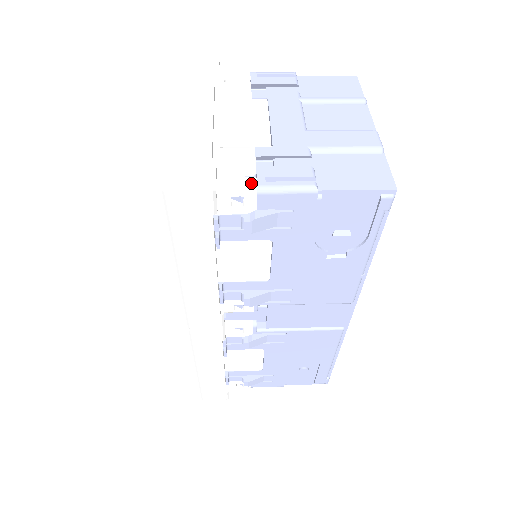
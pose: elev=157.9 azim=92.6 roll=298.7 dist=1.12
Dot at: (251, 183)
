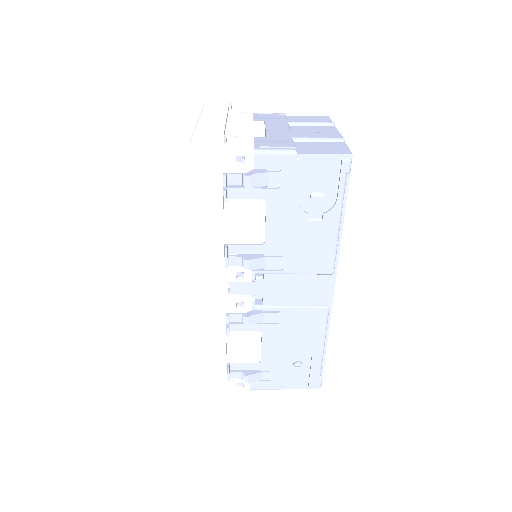
Dot at: (250, 148)
